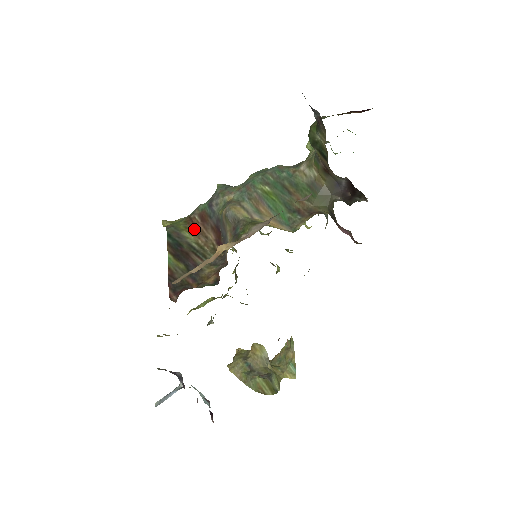
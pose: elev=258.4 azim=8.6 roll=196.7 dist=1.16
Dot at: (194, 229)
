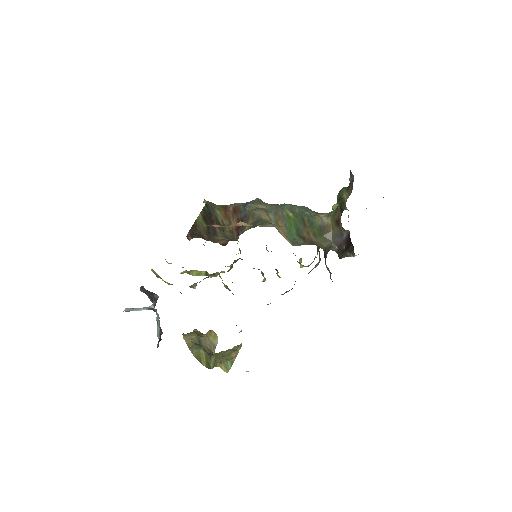
Dot at: (225, 213)
